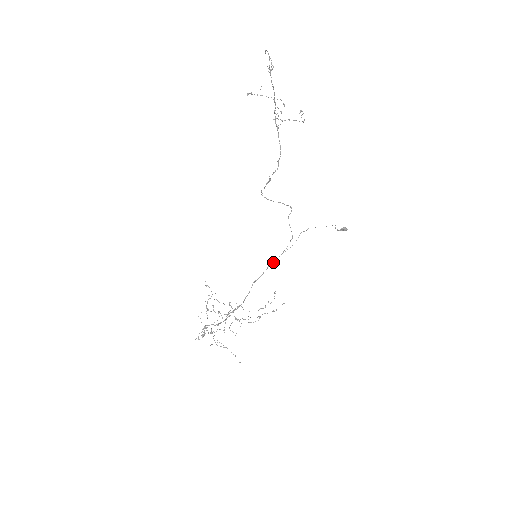
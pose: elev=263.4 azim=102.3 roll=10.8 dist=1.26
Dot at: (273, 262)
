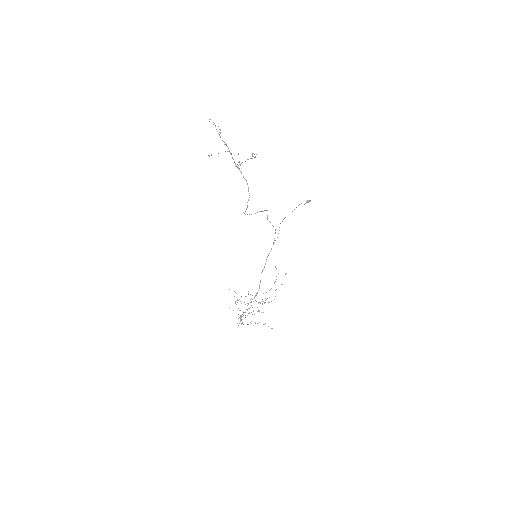
Dot at: occluded
